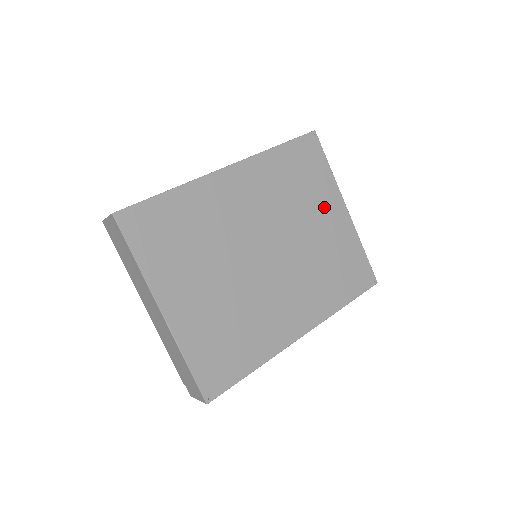
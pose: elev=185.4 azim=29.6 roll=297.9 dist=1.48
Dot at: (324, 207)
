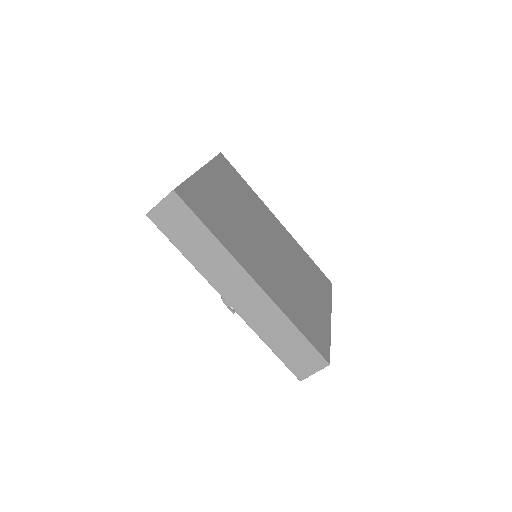
Dot at: (317, 295)
